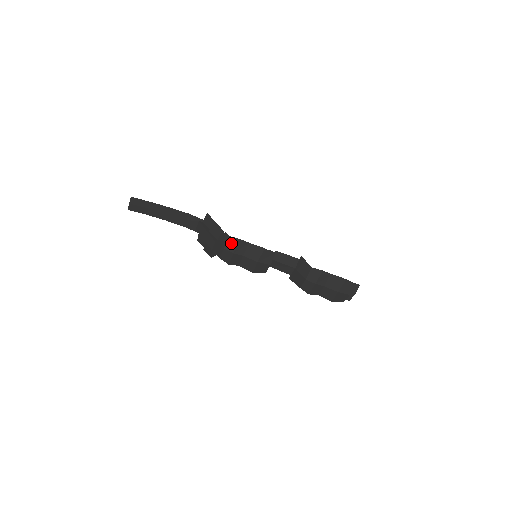
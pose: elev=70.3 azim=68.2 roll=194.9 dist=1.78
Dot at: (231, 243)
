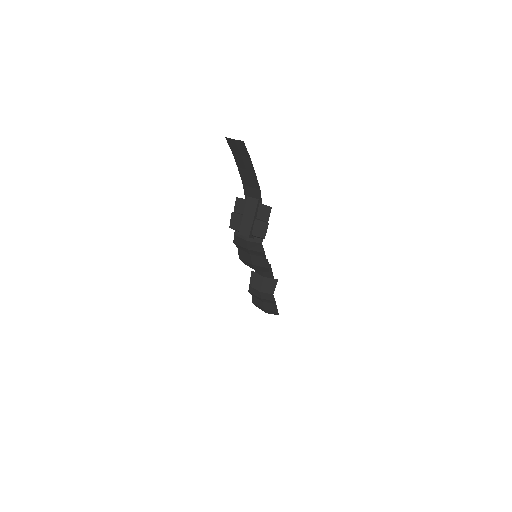
Dot at: (256, 246)
